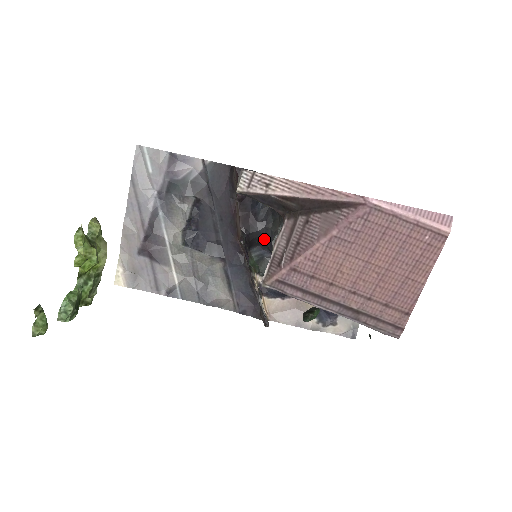
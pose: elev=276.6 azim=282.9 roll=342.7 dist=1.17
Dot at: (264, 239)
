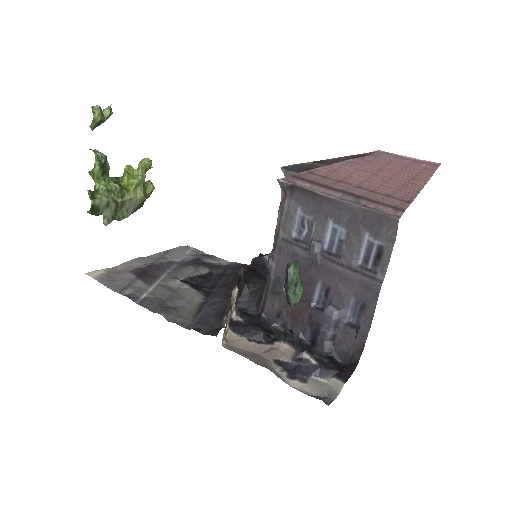
Dot at: (259, 289)
